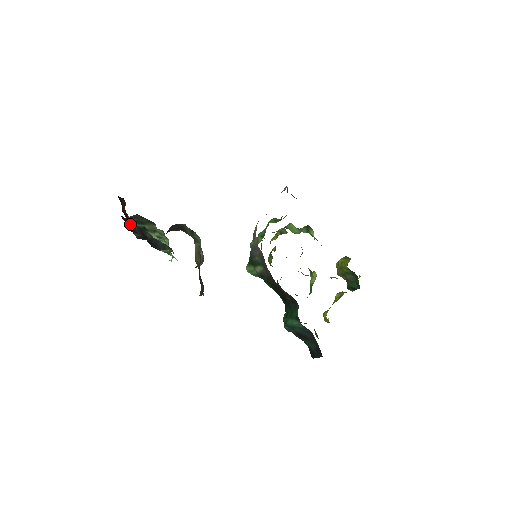
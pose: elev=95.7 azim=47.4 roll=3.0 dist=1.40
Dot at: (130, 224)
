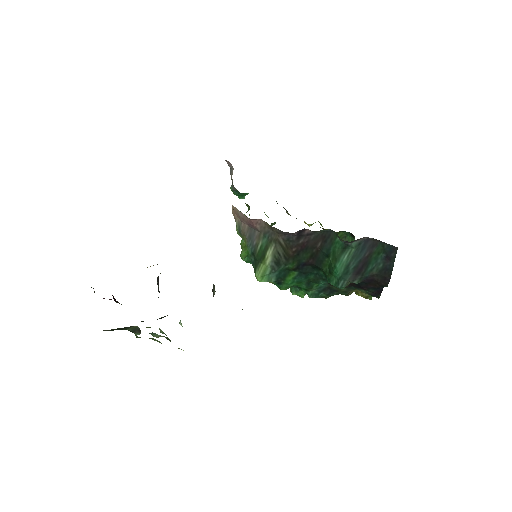
Dot at: (113, 298)
